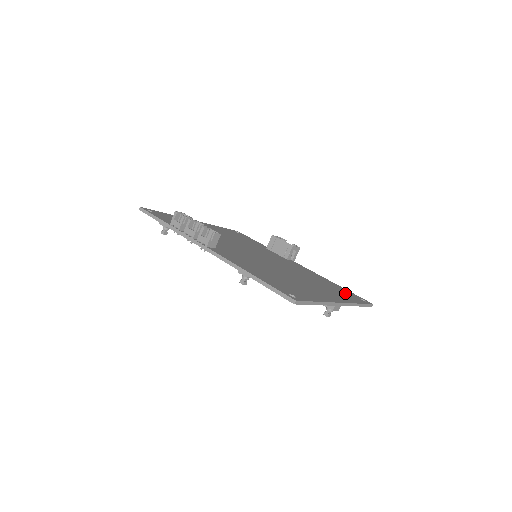
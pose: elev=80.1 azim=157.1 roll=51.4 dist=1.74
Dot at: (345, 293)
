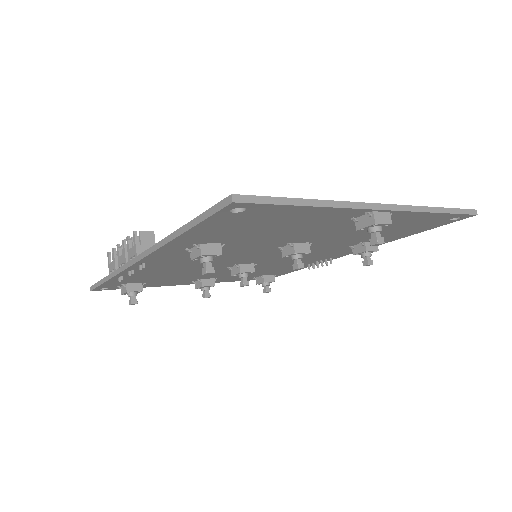
Dot at: occluded
